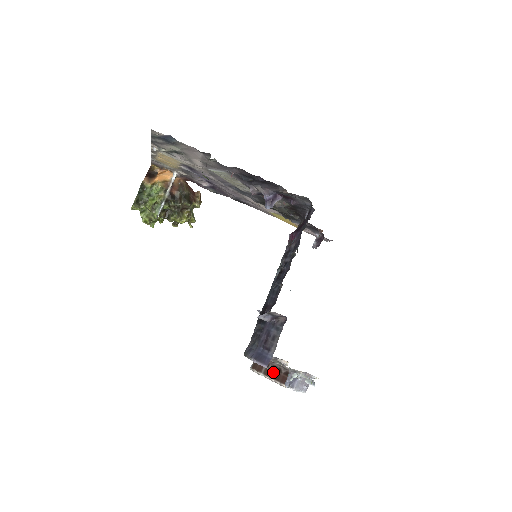
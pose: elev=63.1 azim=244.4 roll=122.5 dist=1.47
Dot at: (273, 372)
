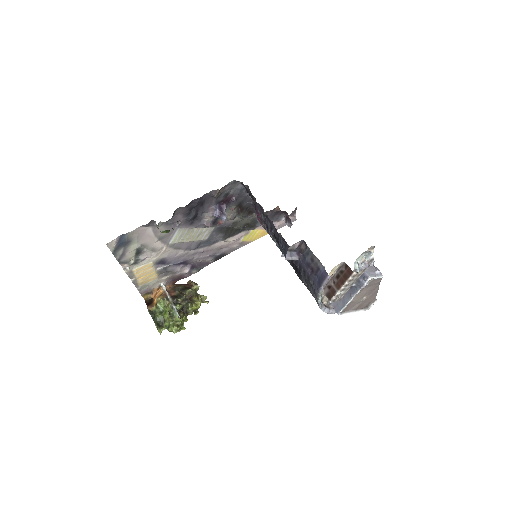
Dot at: (340, 280)
